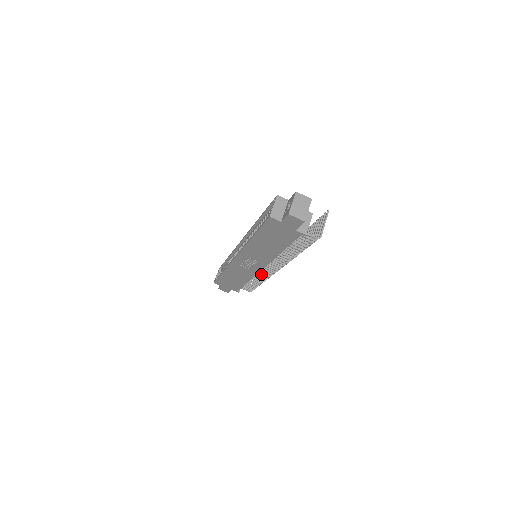
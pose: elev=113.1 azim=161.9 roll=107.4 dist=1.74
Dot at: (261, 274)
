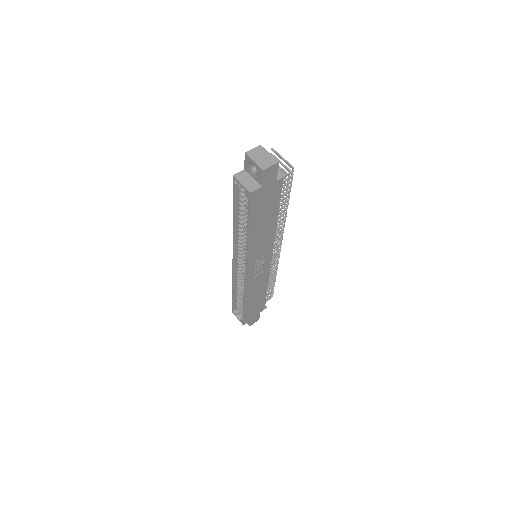
Dot at: (271, 267)
